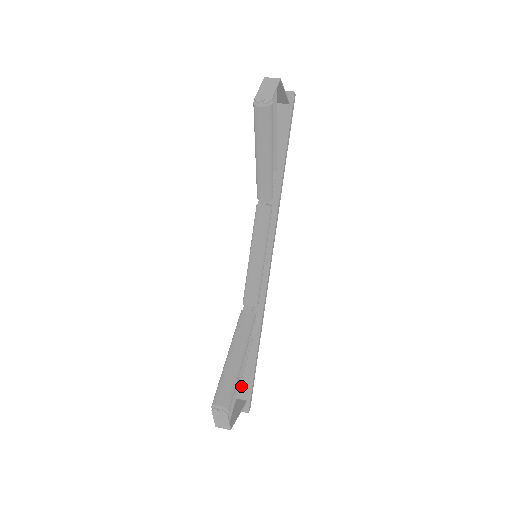
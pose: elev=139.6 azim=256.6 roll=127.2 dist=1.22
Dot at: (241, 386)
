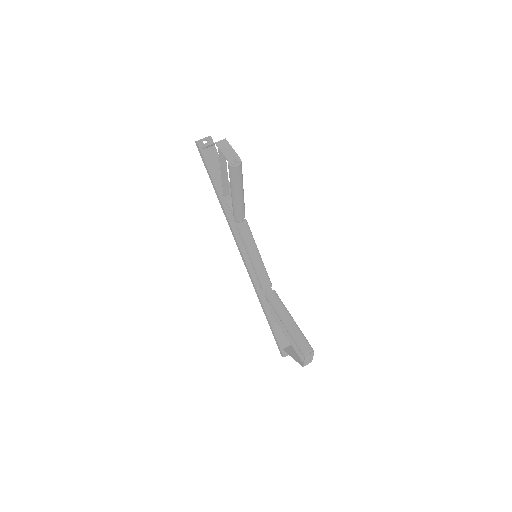
Dot at: (283, 339)
